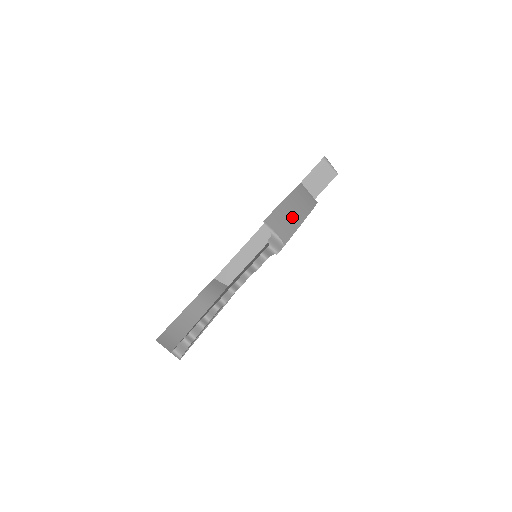
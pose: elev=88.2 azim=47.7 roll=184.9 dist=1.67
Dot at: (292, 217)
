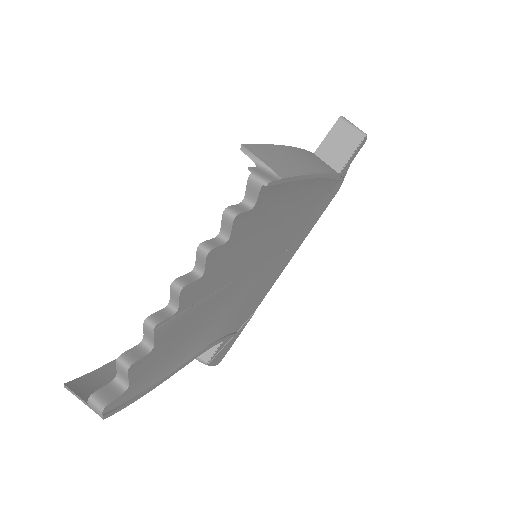
Dot at: (296, 162)
